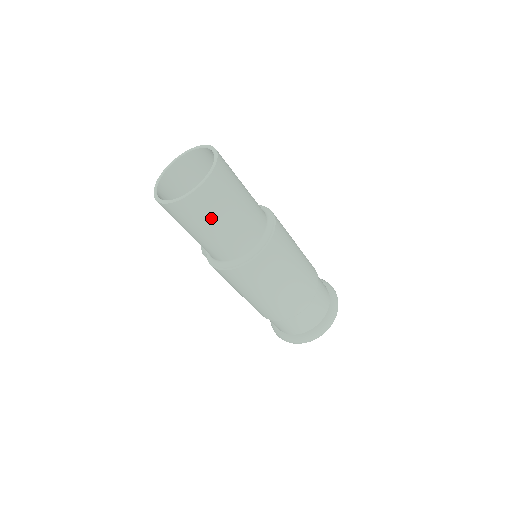
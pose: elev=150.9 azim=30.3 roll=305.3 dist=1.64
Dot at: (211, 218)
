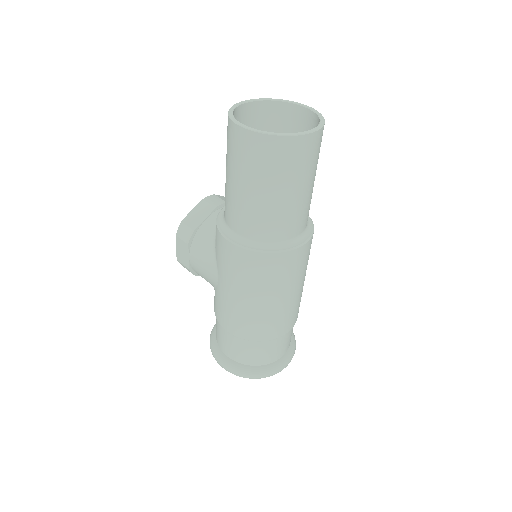
Dot at: (294, 177)
